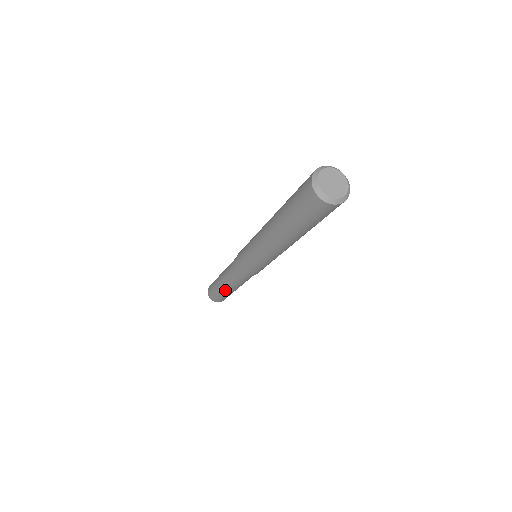
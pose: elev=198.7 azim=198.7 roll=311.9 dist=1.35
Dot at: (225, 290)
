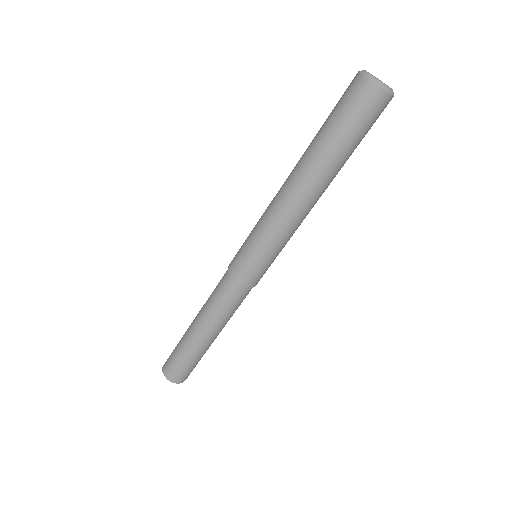
Dot at: (206, 343)
